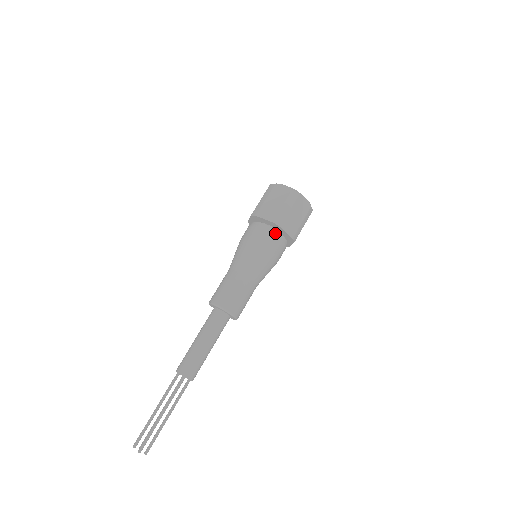
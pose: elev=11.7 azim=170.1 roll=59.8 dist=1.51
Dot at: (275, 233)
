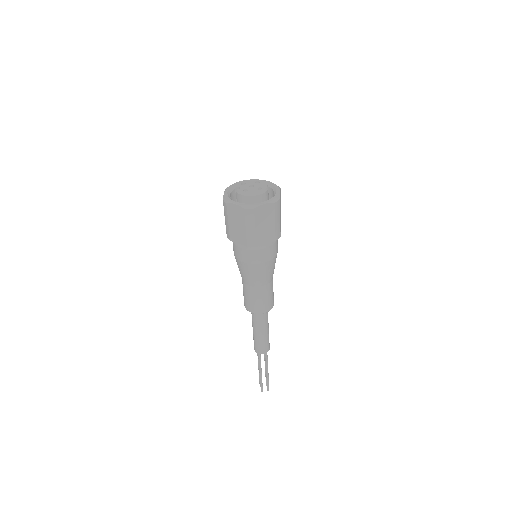
Dot at: (275, 241)
